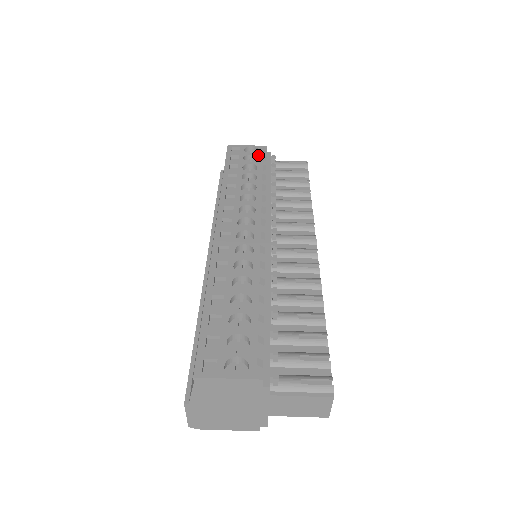
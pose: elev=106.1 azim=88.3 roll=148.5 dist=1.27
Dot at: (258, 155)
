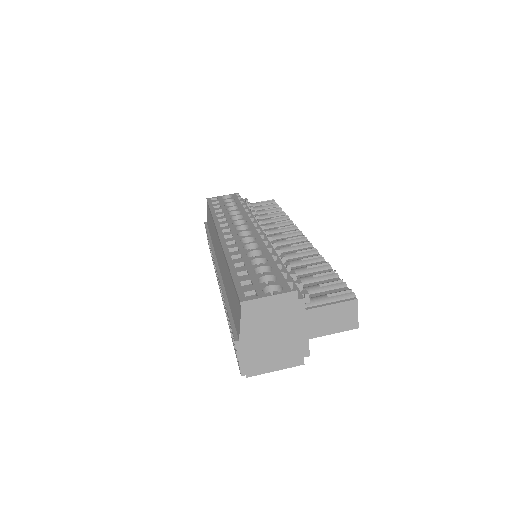
Dot at: (234, 198)
